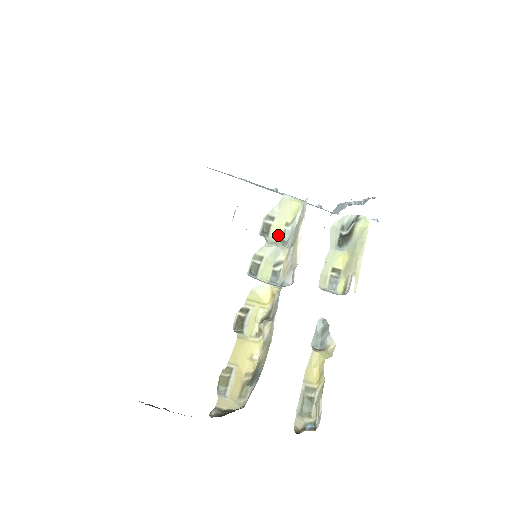
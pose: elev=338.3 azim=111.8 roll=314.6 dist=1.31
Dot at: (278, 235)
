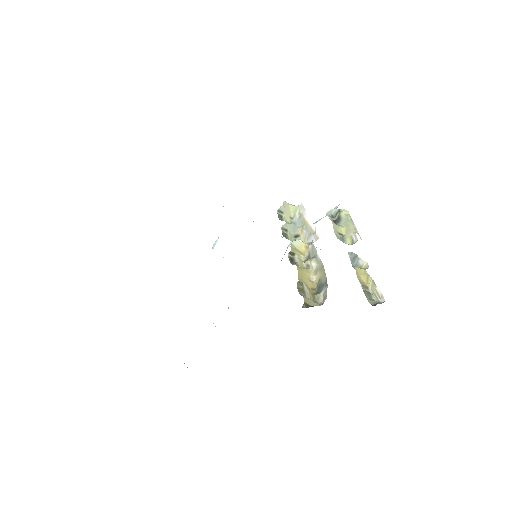
Dot at: (289, 222)
